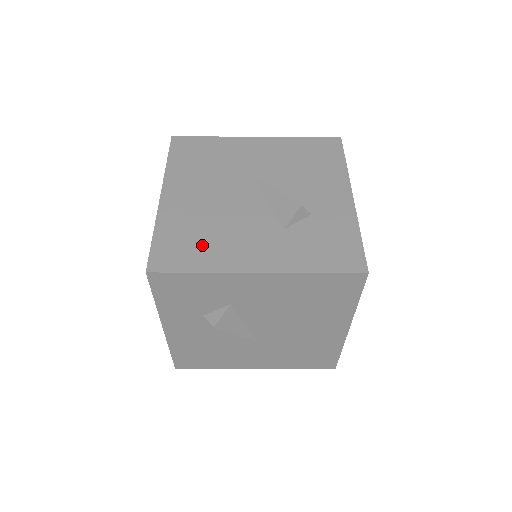
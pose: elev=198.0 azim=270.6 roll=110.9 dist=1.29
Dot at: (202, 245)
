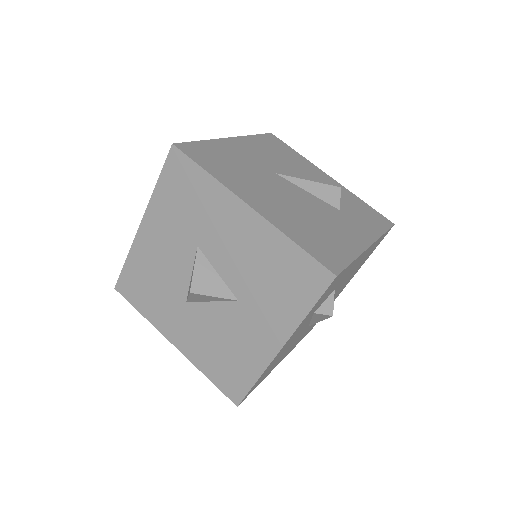
Dot at: (328, 239)
